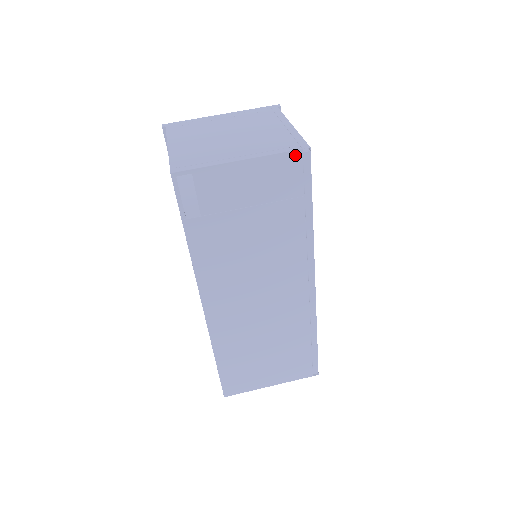
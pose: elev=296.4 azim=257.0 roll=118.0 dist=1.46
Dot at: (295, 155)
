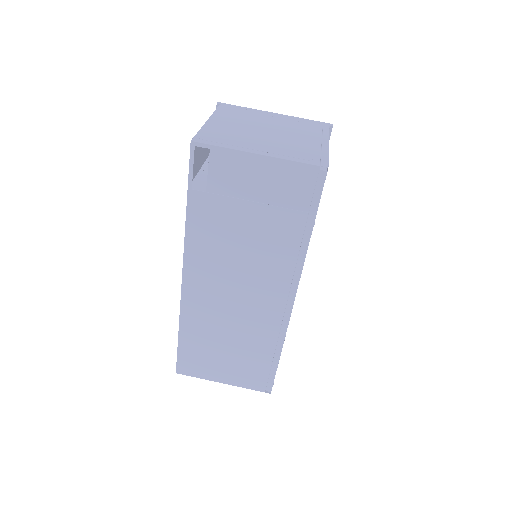
Dot at: (311, 169)
